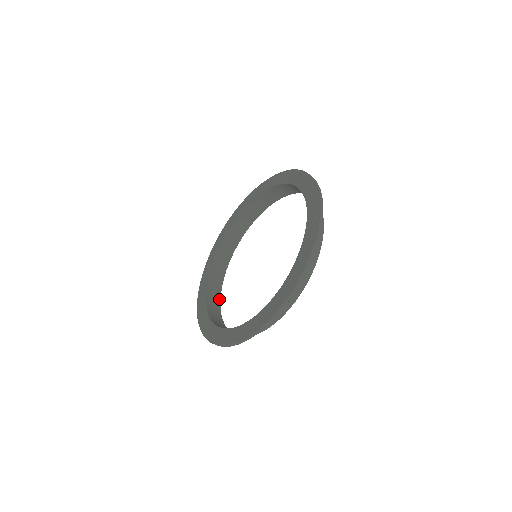
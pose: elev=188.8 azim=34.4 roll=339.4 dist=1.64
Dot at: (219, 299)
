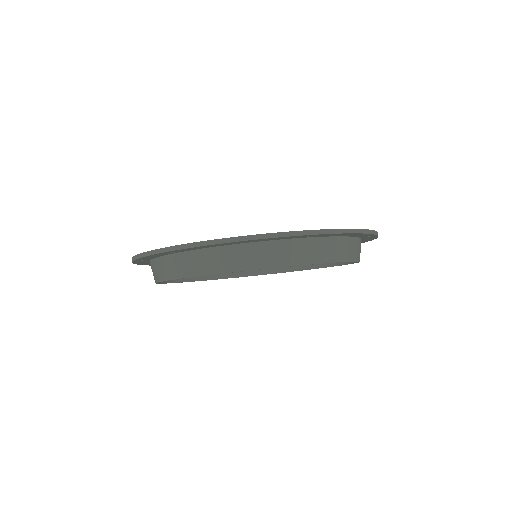
Dot at: occluded
